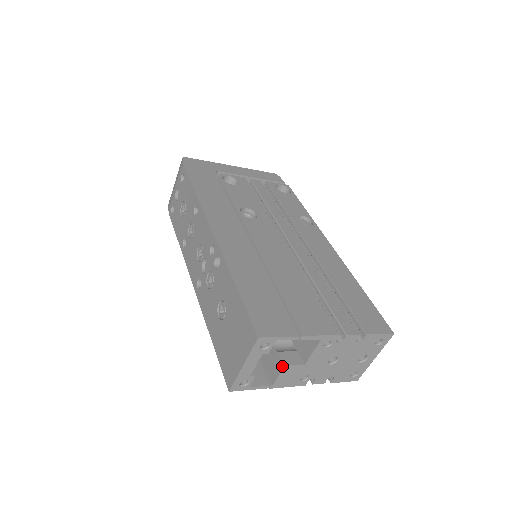
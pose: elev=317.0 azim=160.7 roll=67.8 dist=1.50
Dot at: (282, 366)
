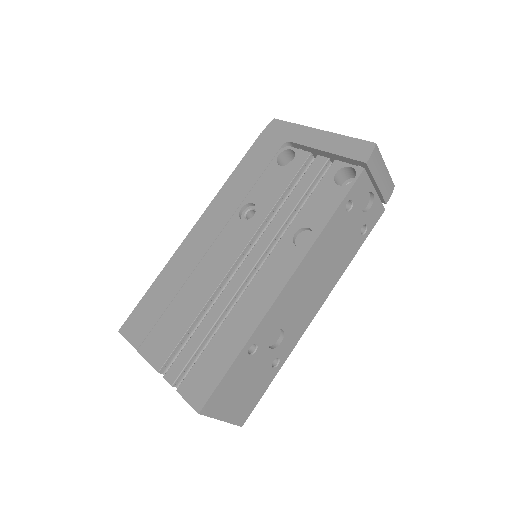
Dot at: occluded
